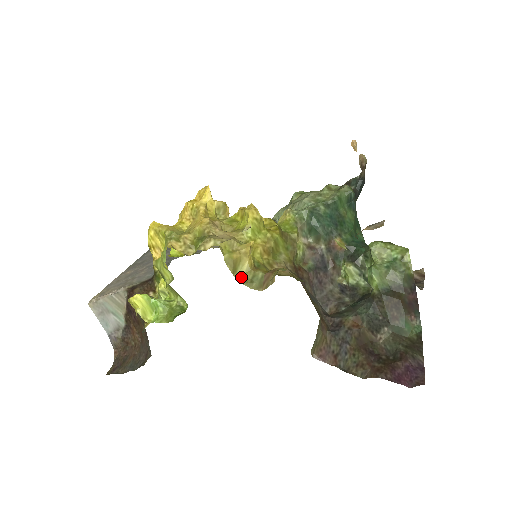
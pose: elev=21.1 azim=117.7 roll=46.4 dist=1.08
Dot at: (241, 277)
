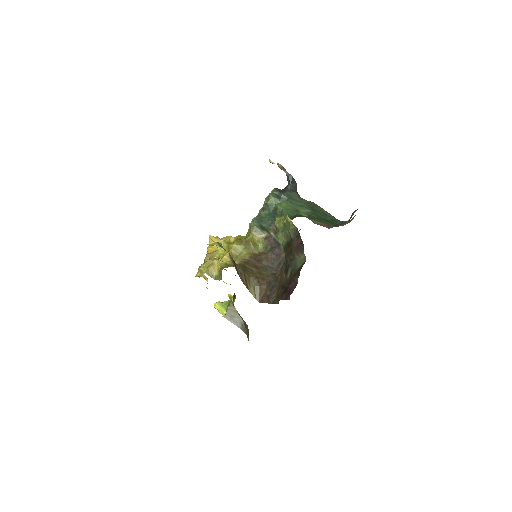
Dot at: (216, 277)
